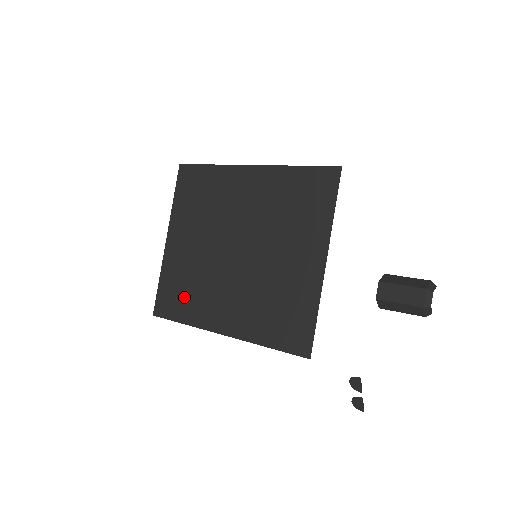
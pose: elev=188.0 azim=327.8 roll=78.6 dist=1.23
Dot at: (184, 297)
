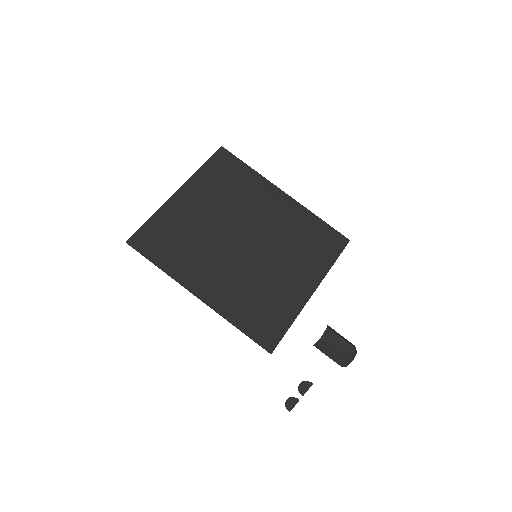
Dot at: (172, 247)
